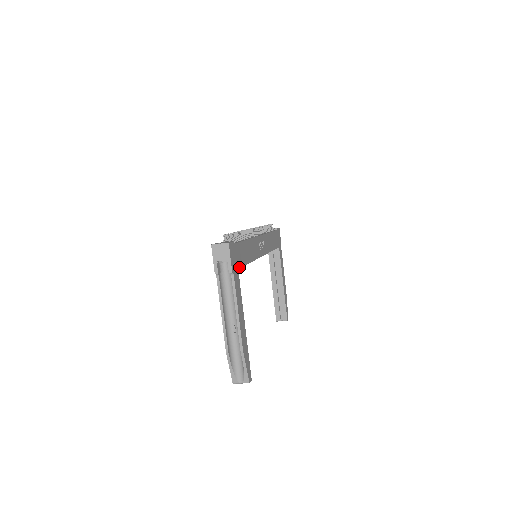
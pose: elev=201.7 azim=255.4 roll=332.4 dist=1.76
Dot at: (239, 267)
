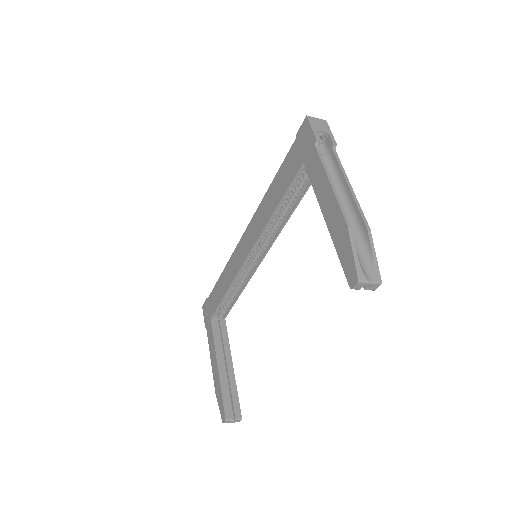
Dot at: occluded
